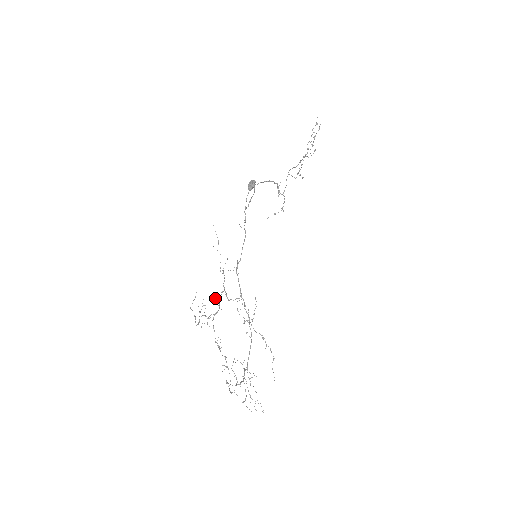
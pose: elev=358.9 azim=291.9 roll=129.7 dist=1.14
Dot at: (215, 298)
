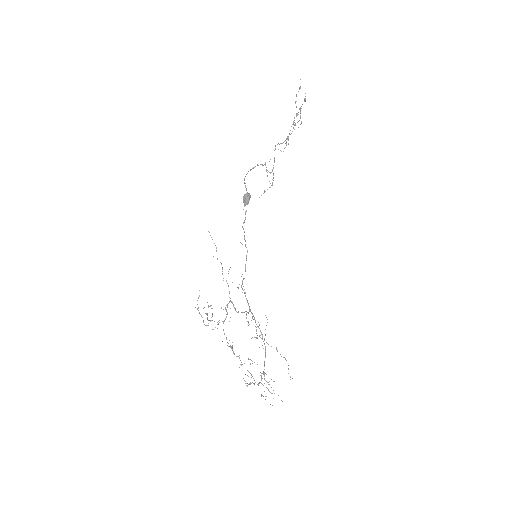
Dot at: (223, 309)
